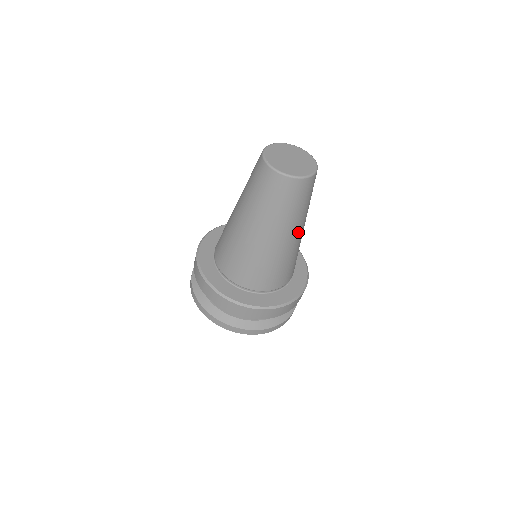
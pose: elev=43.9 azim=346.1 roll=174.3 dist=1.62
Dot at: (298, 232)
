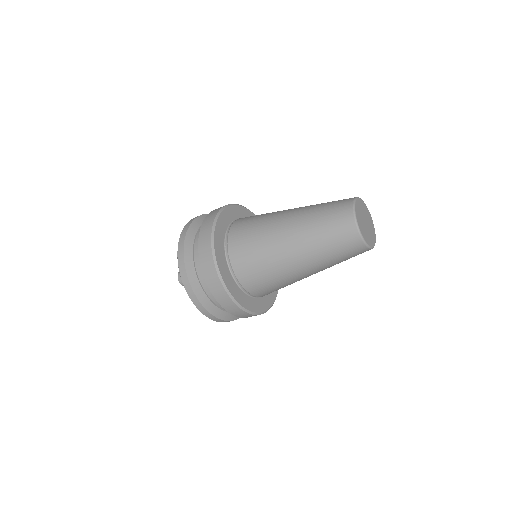
Dot at: occluded
